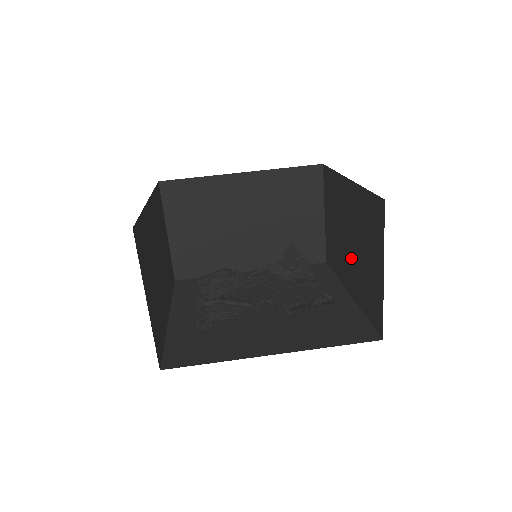
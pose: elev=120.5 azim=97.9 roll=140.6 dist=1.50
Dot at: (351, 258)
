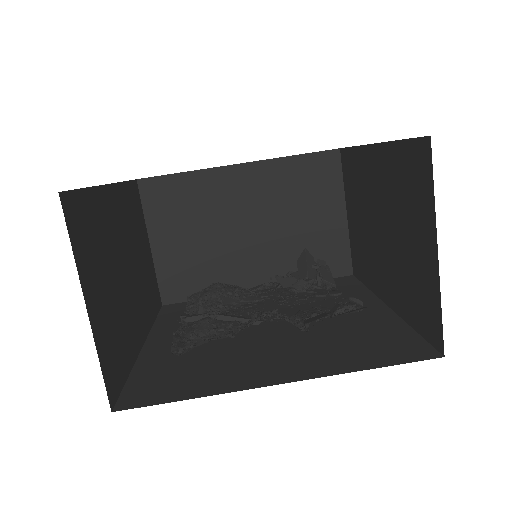
Dot at: (385, 253)
